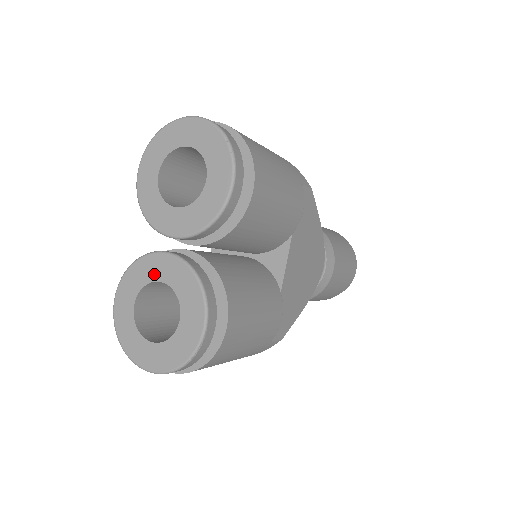
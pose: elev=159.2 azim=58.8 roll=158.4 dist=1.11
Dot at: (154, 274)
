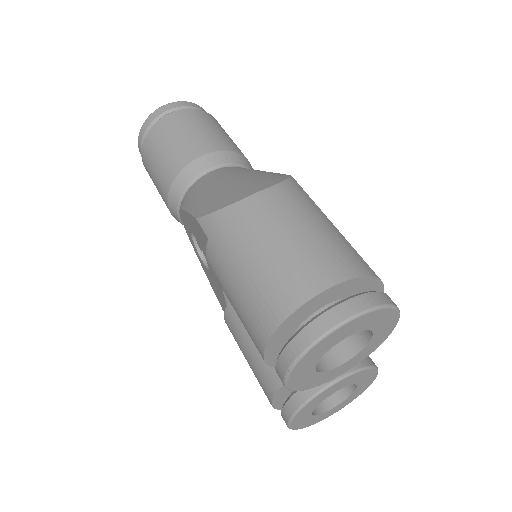
Dot at: (328, 395)
